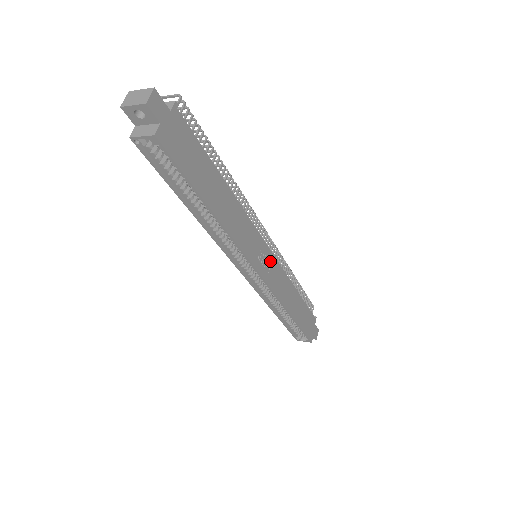
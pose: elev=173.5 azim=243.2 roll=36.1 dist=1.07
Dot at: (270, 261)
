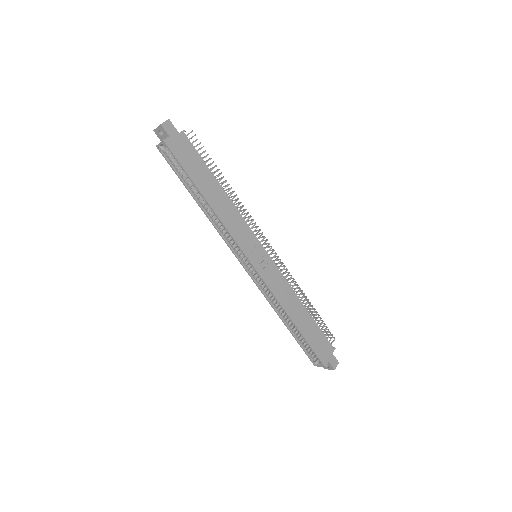
Dot at: (267, 261)
